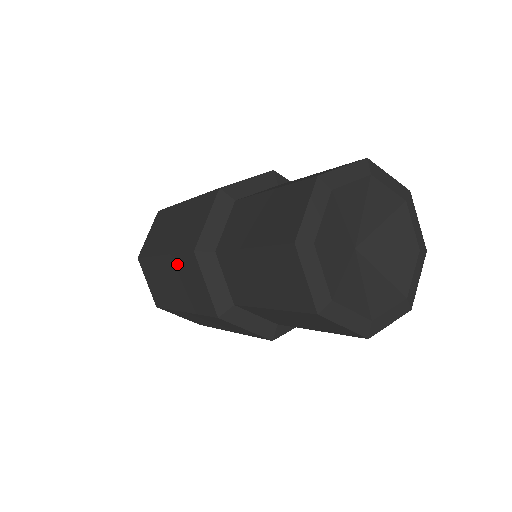
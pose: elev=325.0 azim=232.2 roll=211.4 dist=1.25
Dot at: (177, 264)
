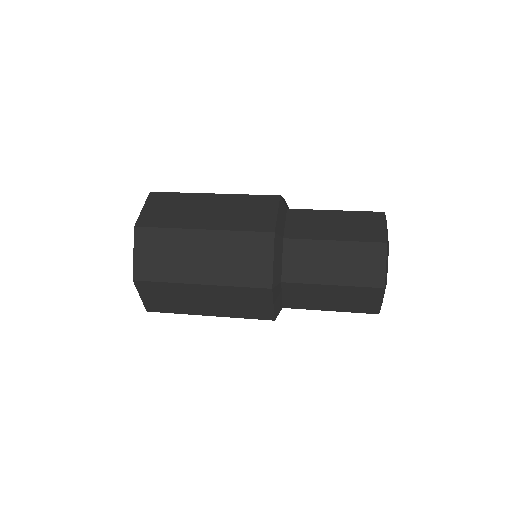
Dot at: (232, 240)
